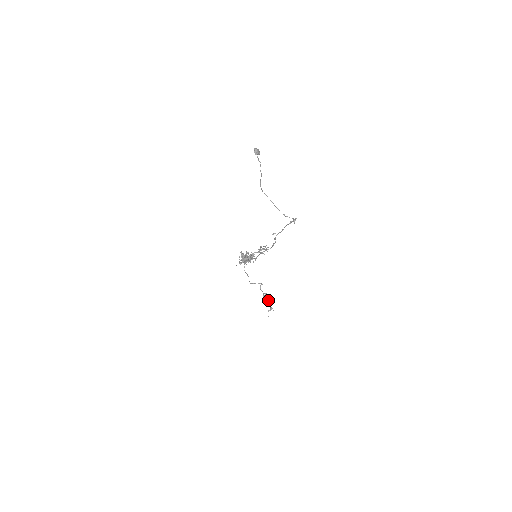
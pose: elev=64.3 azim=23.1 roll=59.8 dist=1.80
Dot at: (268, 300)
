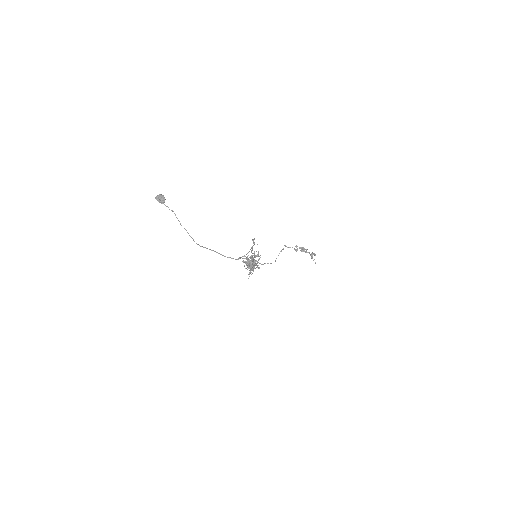
Dot at: (303, 251)
